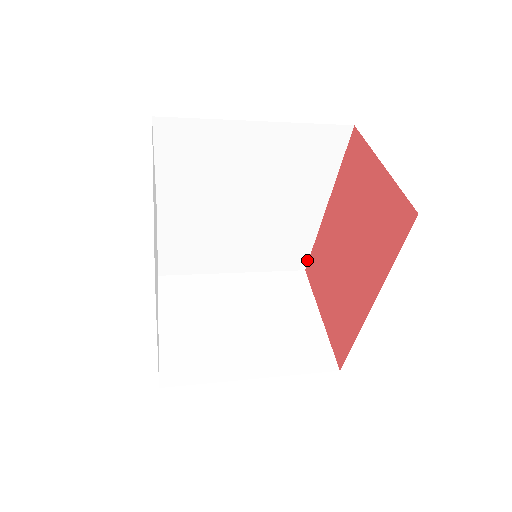
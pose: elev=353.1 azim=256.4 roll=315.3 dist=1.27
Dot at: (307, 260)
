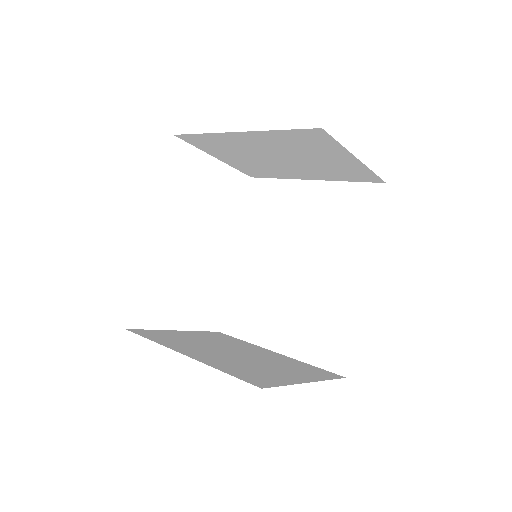
Dot at: (349, 360)
